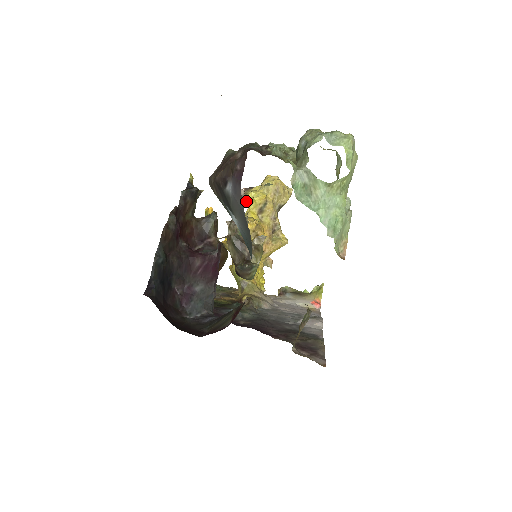
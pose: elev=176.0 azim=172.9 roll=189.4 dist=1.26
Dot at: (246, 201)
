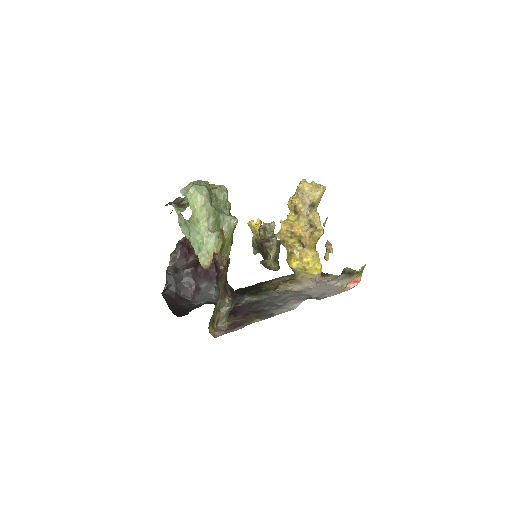
Dot at: (288, 206)
